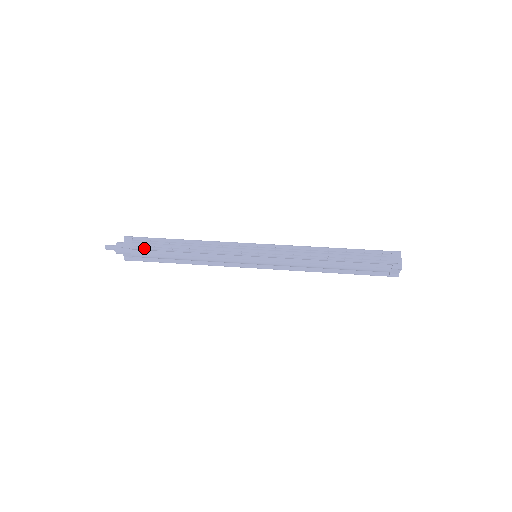
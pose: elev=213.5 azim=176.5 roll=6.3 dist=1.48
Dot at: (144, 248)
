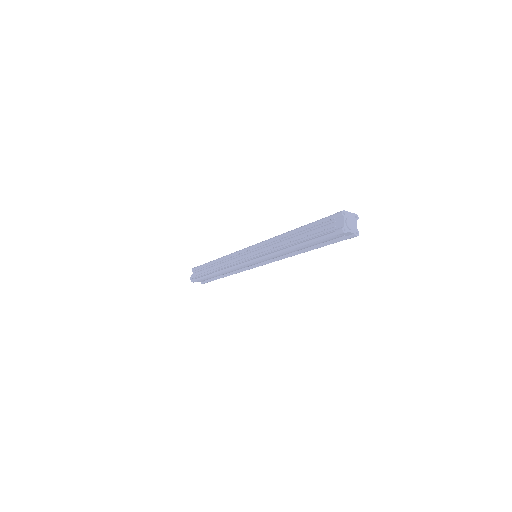
Dot at: (200, 275)
